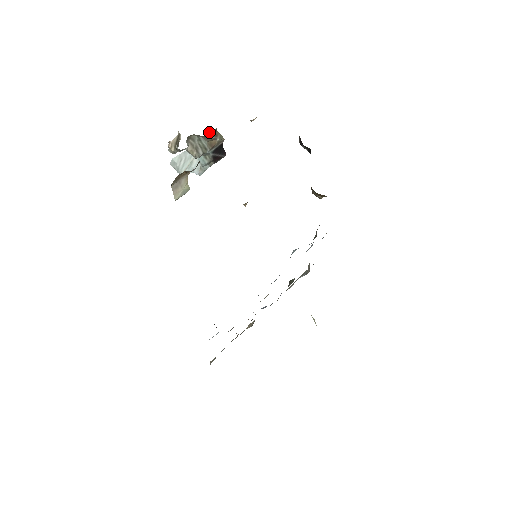
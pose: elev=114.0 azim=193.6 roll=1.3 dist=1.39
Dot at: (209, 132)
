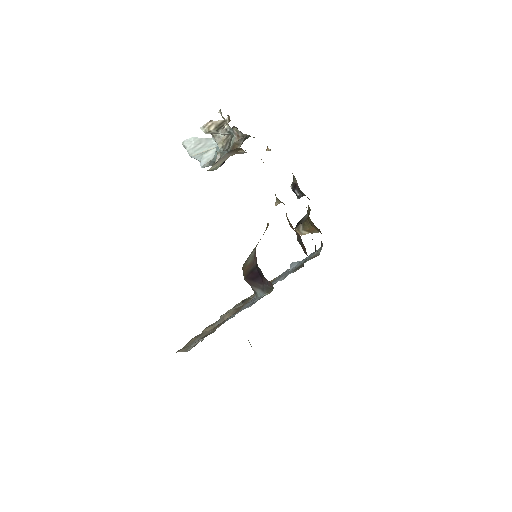
Dot at: (247, 135)
